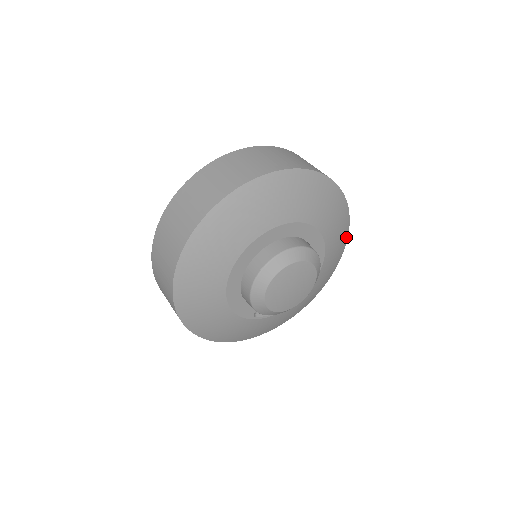
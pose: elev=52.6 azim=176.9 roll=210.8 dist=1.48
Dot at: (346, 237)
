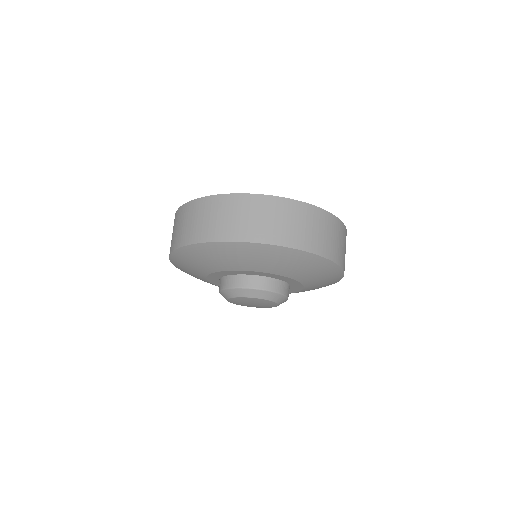
Dot at: (318, 258)
